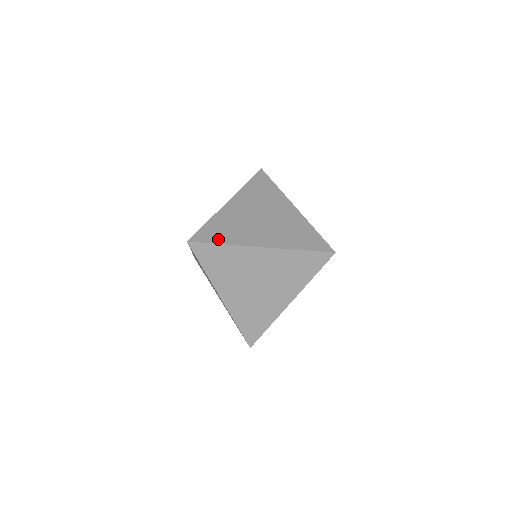
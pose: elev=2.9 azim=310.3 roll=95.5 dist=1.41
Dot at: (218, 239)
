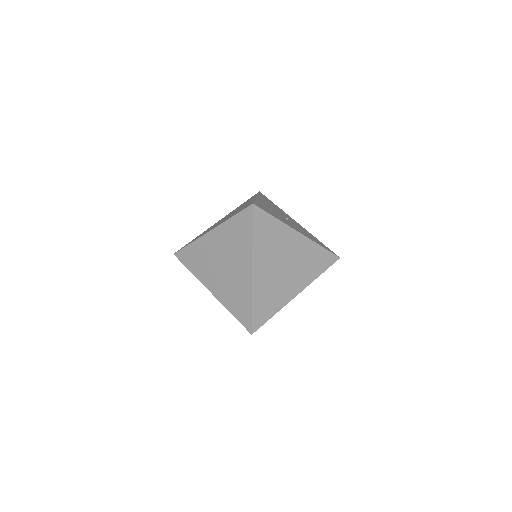
Dot at: (269, 314)
